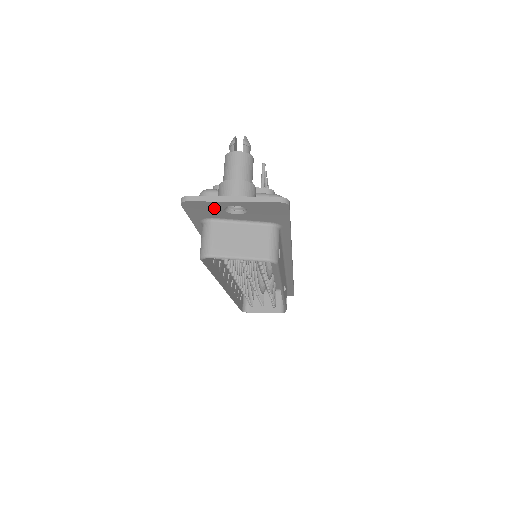
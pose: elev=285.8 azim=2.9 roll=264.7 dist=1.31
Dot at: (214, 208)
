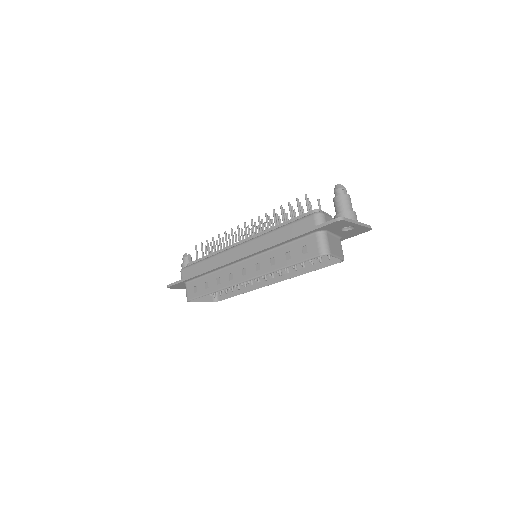
Dot at: (343, 226)
